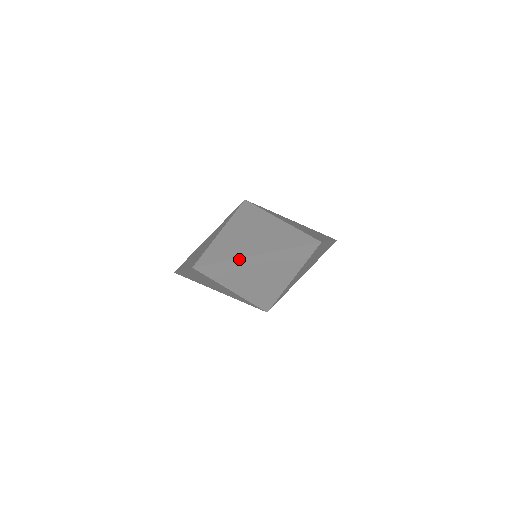
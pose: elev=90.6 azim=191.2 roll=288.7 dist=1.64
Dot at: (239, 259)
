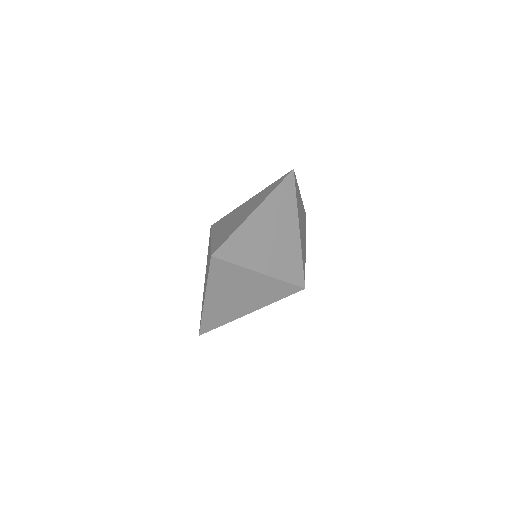
Dot at: (244, 223)
